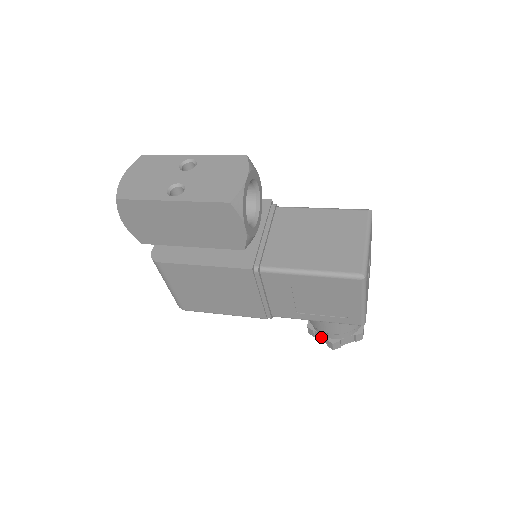
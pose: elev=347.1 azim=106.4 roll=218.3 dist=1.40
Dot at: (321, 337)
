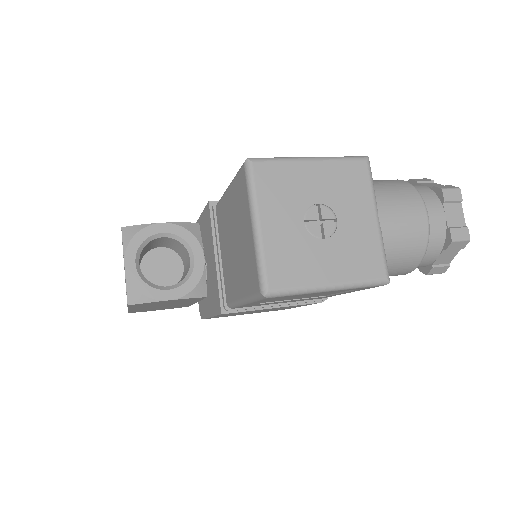
Dot at: occluded
